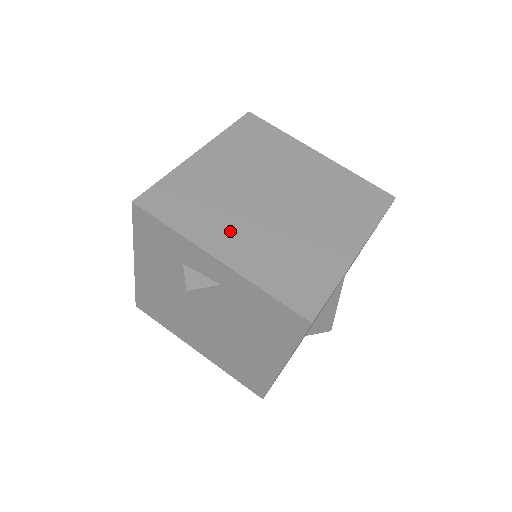
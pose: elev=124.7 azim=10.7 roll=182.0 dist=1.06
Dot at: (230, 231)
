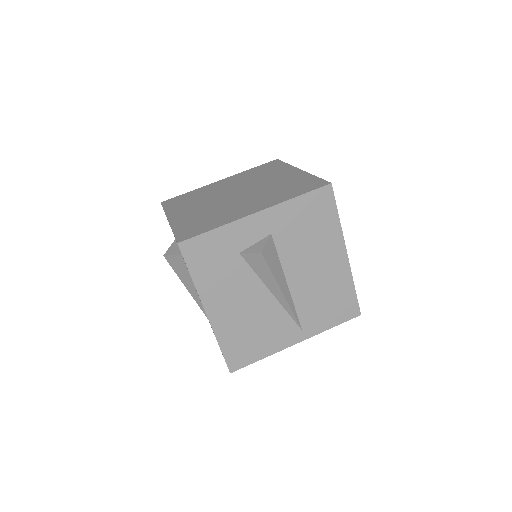
Dot at: (241, 208)
